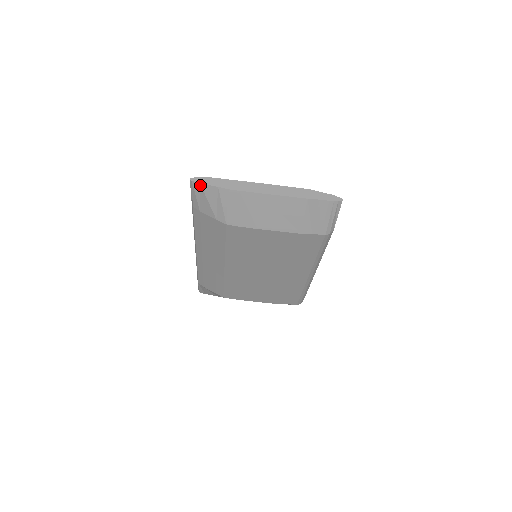
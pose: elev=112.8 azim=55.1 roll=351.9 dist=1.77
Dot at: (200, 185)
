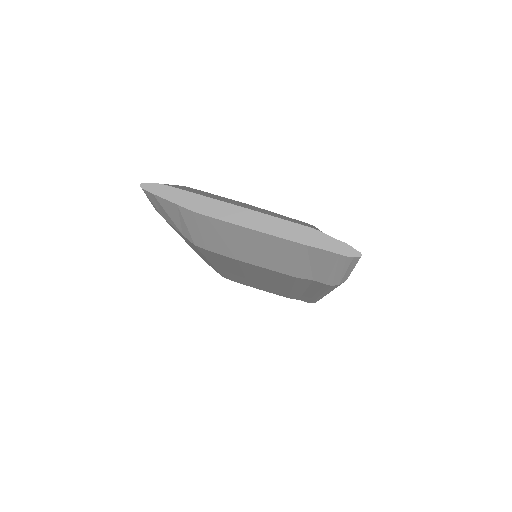
Dot at: (154, 196)
